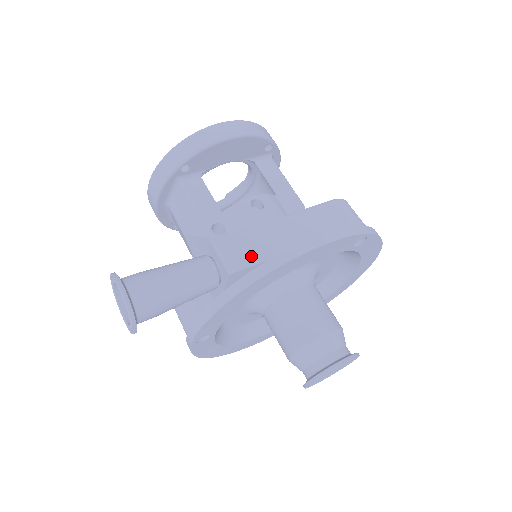
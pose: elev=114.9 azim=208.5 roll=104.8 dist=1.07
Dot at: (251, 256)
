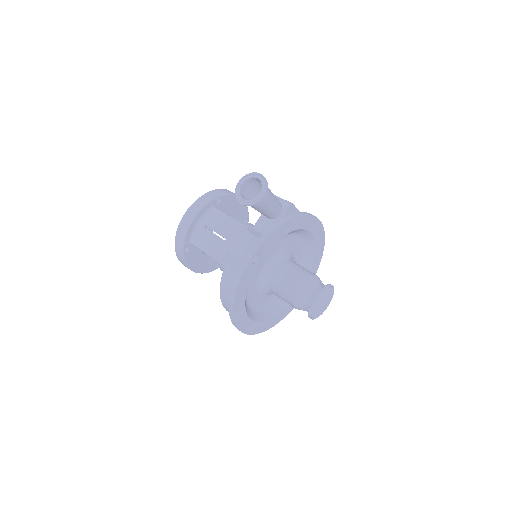
Dot at: occluded
